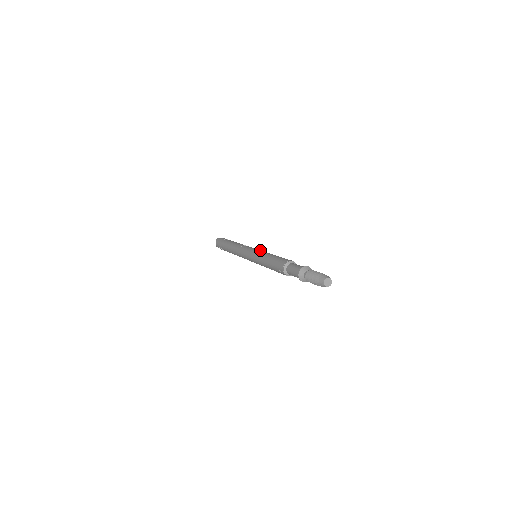
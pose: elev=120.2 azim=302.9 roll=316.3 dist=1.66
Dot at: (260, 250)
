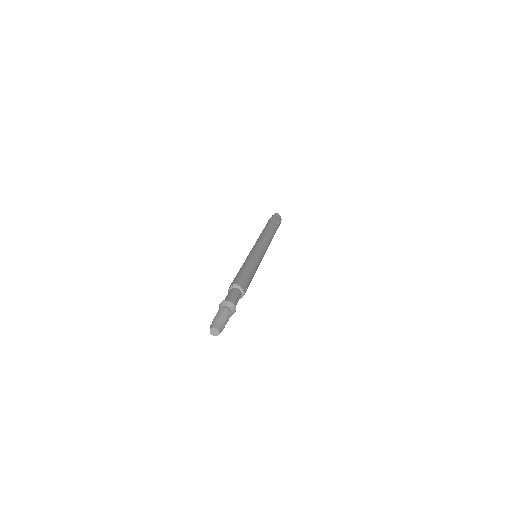
Dot at: (258, 254)
